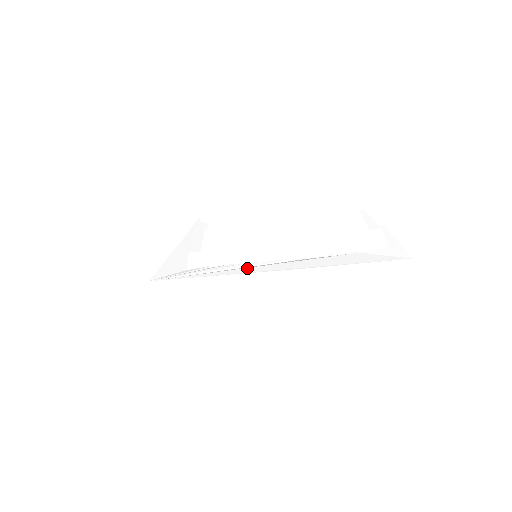
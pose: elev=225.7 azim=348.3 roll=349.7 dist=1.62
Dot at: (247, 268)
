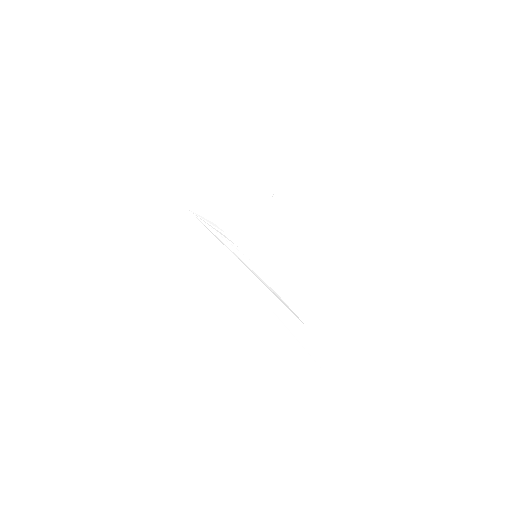
Dot at: (238, 259)
